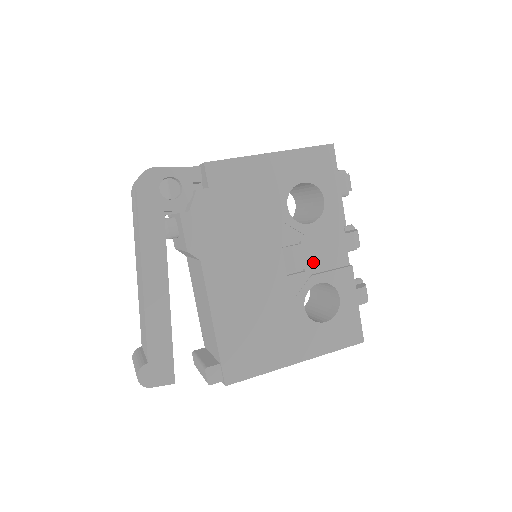
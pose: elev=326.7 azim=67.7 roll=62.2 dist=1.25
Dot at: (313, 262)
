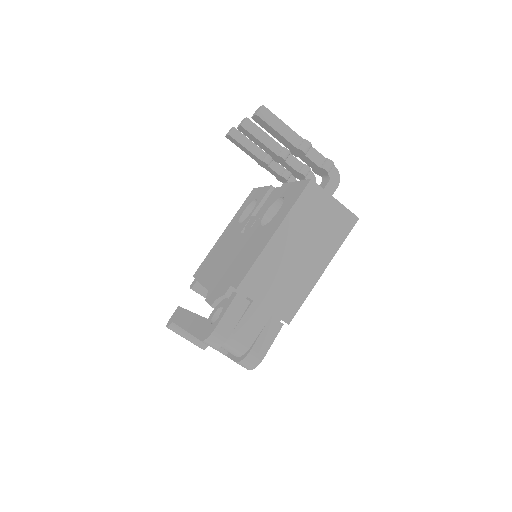
Dot at: occluded
